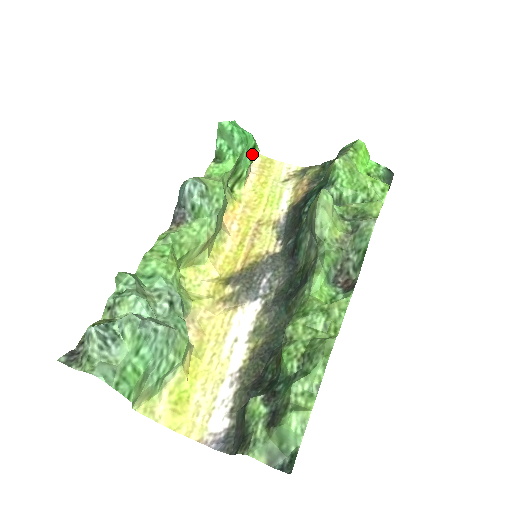
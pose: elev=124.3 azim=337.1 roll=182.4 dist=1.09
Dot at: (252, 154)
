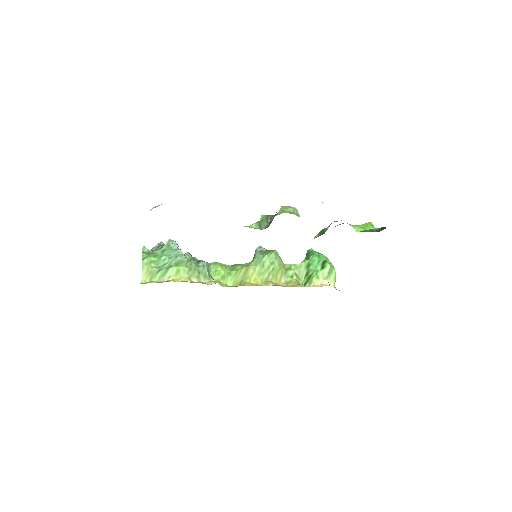
Dot at: (323, 266)
